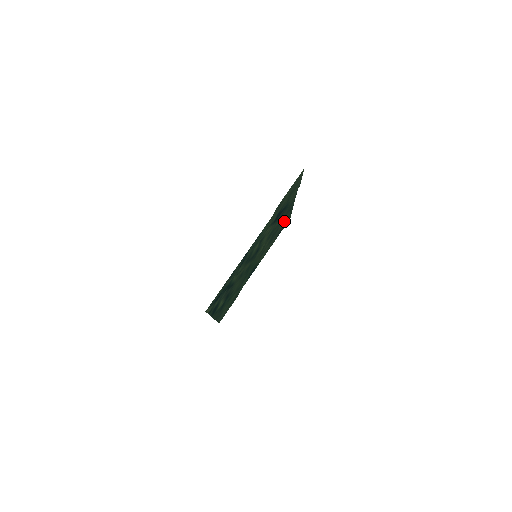
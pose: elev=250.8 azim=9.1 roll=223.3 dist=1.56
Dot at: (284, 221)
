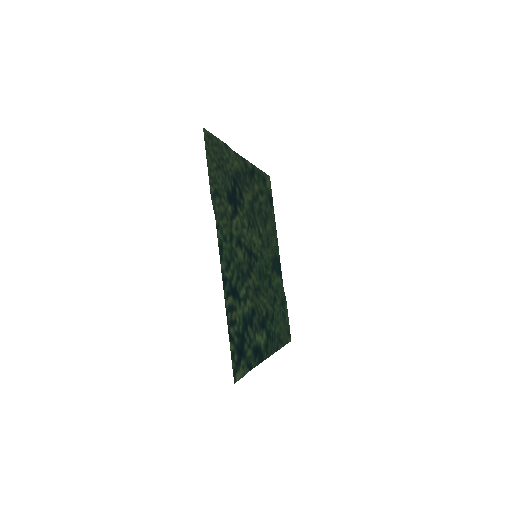
Dot at: (261, 188)
